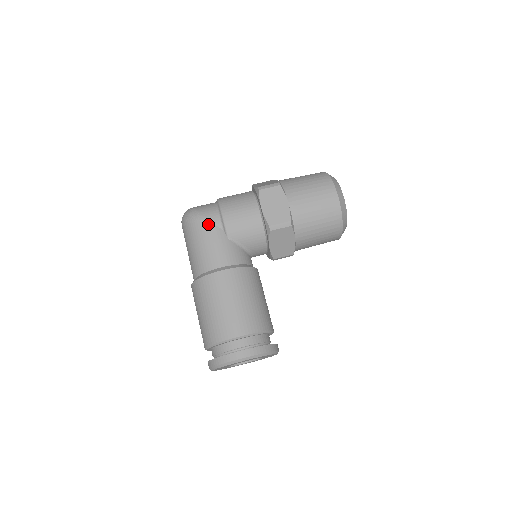
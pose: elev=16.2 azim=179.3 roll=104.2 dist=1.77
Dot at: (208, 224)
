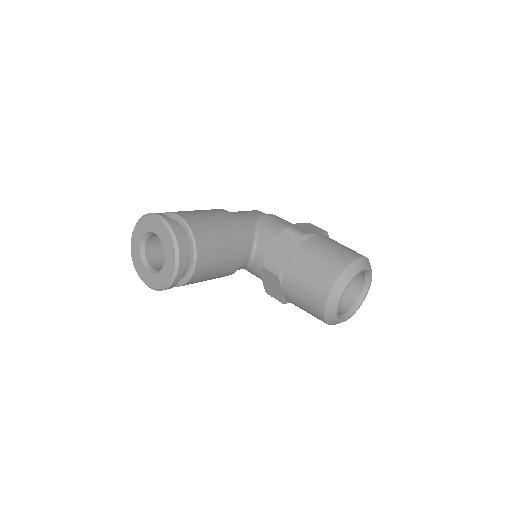
Dot at: (257, 211)
